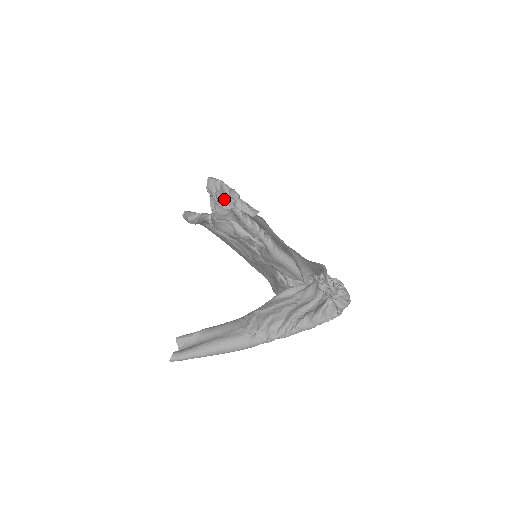
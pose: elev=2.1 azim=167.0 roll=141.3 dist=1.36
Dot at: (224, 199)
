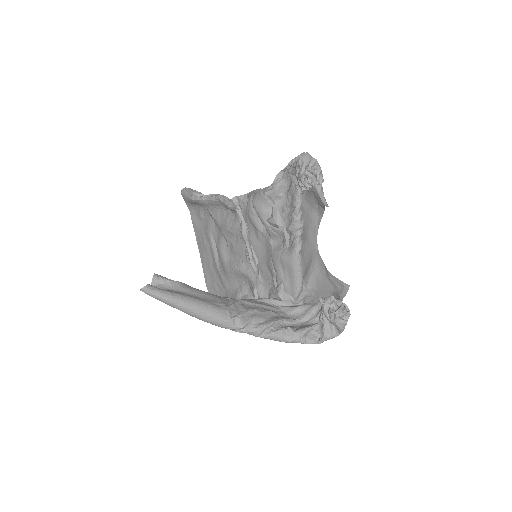
Dot at: (309, 176)
